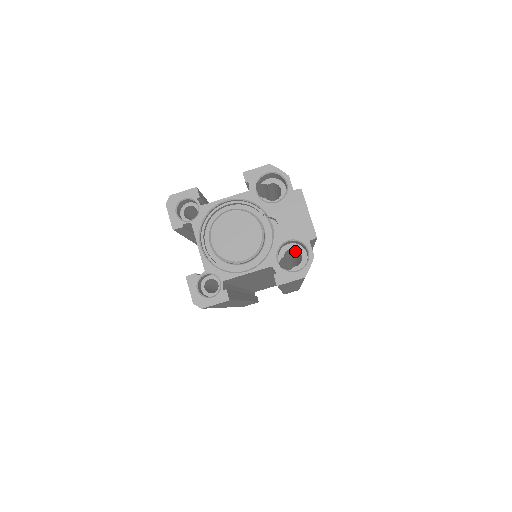
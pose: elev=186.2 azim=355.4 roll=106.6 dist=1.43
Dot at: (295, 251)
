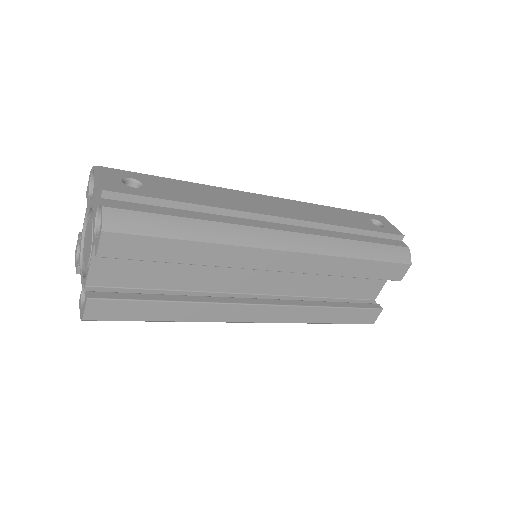
Dot at: occluded
